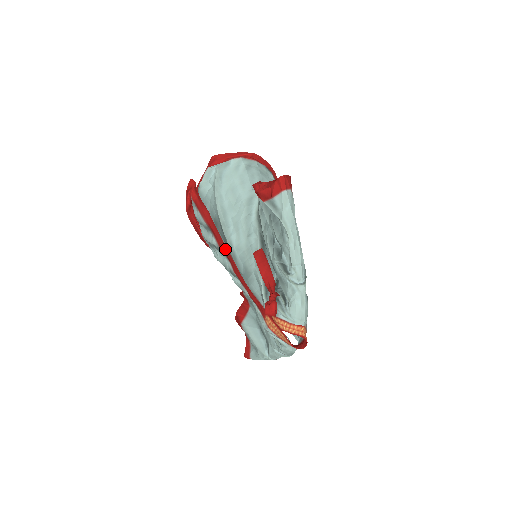
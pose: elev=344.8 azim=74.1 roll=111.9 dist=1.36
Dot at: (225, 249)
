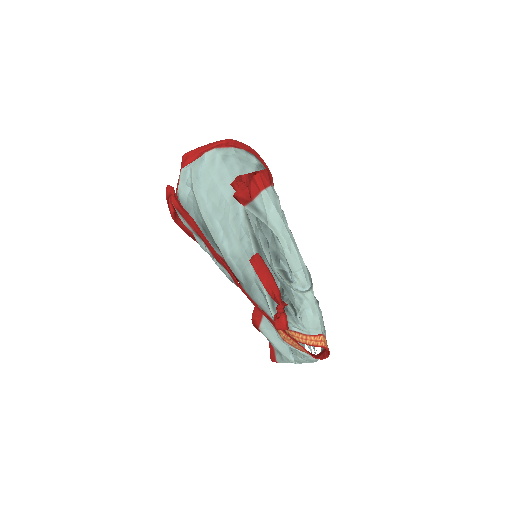
Dot at: (219, 260)
